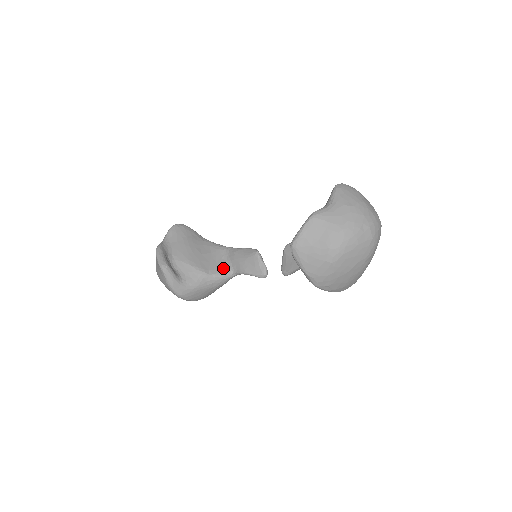
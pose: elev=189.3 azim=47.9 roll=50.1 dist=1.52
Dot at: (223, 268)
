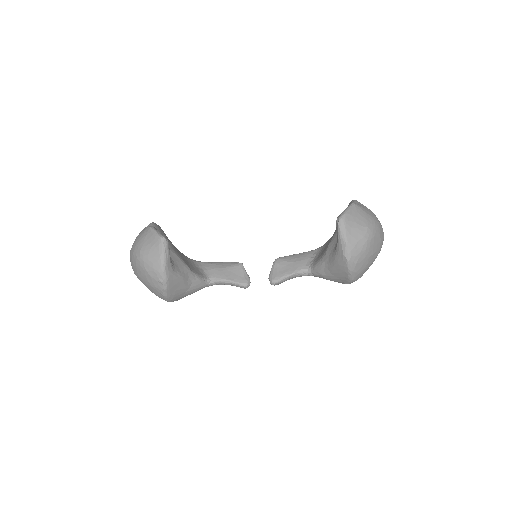
Dot at: (201, 273)
